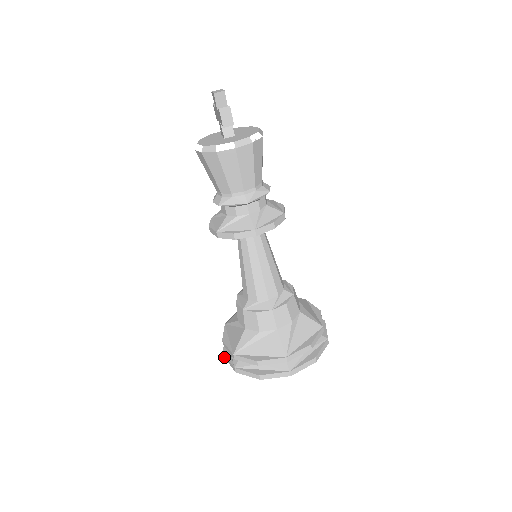
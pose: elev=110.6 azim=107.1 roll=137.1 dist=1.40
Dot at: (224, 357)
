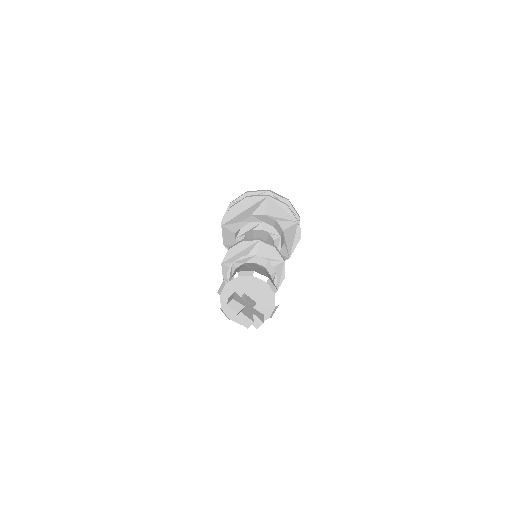
Dot at: occluded
